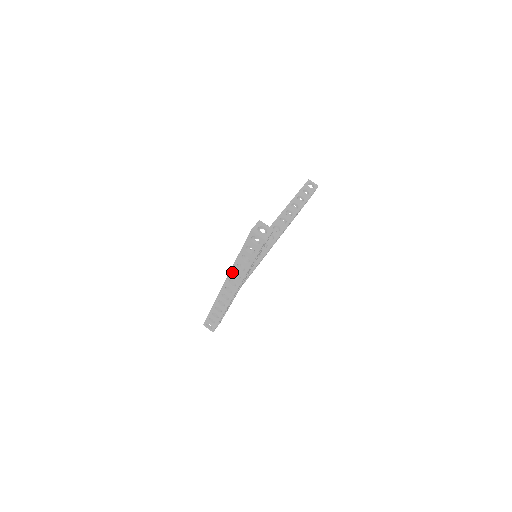
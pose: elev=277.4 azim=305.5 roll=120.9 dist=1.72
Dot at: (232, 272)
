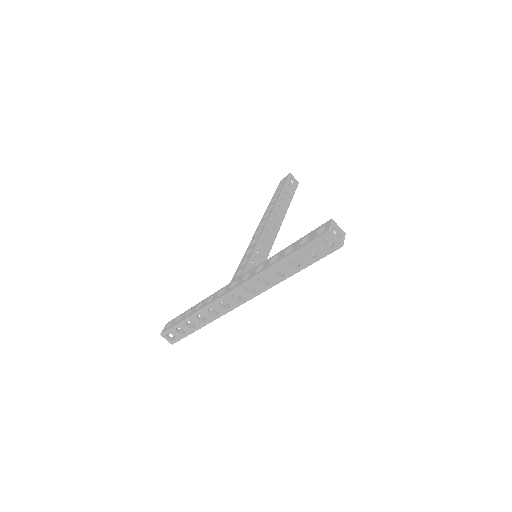
Dot at: (259, 276)
